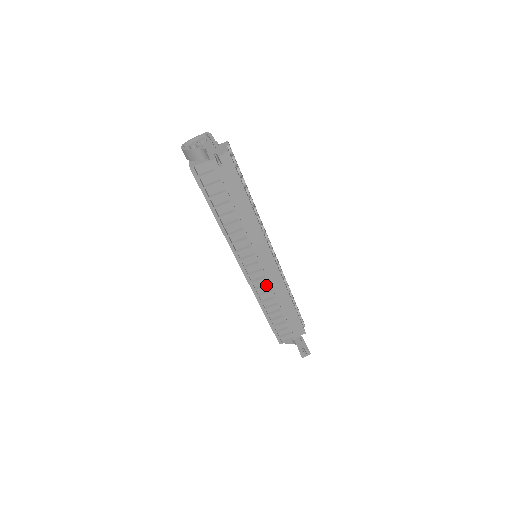
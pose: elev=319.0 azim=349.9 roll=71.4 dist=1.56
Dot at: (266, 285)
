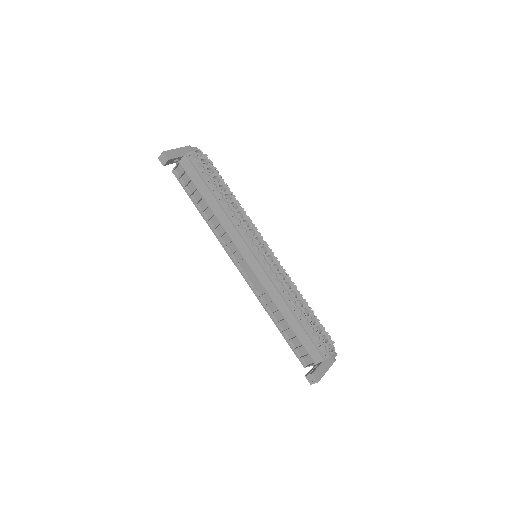
Dot at: (259, 284)
